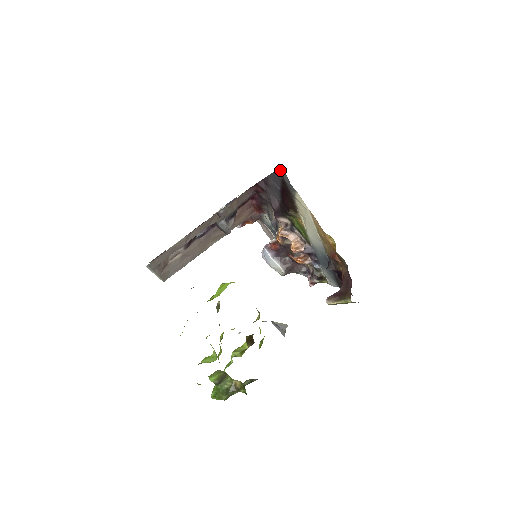
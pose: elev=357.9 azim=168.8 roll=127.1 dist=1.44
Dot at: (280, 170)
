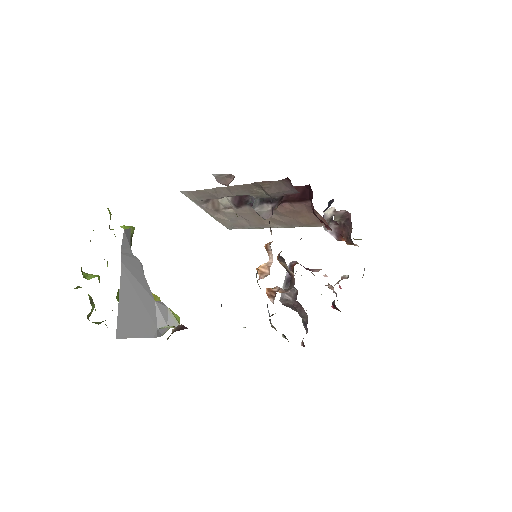
Dot at: occluded
